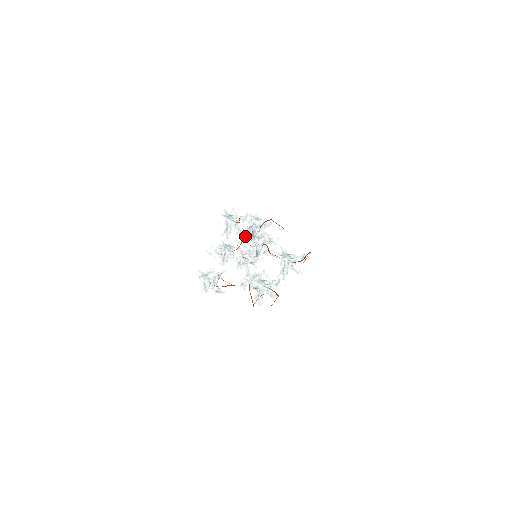
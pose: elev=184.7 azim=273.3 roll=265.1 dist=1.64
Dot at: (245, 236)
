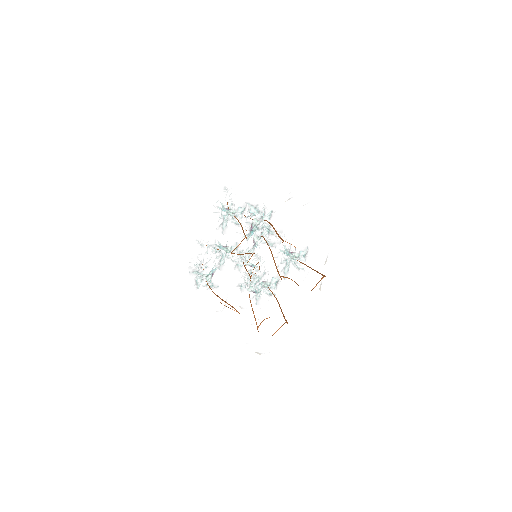
Dot at: occluded
